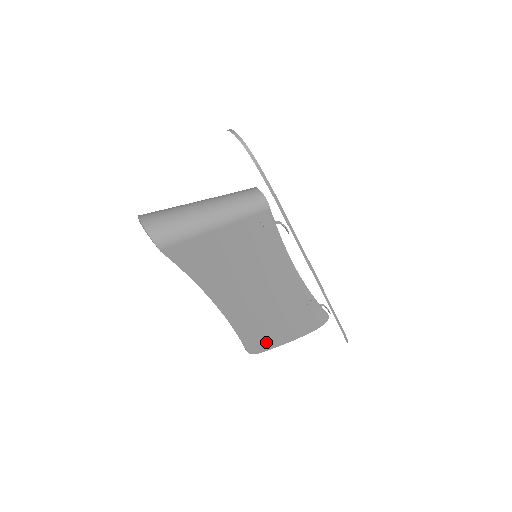
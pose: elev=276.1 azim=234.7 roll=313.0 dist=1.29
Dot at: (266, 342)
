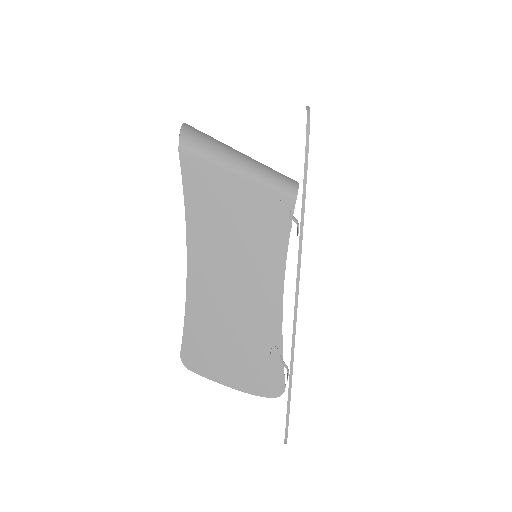
Dot at: (205, 361)
